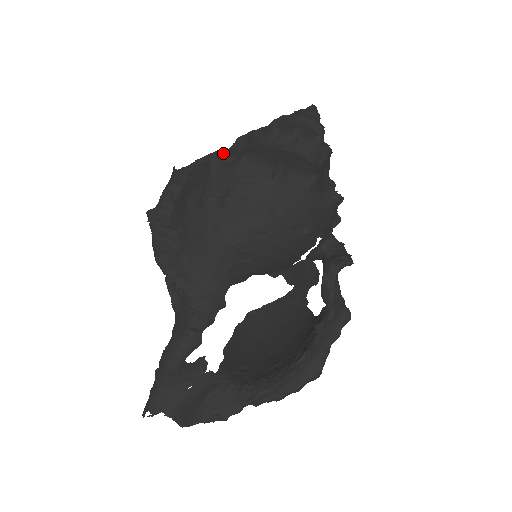
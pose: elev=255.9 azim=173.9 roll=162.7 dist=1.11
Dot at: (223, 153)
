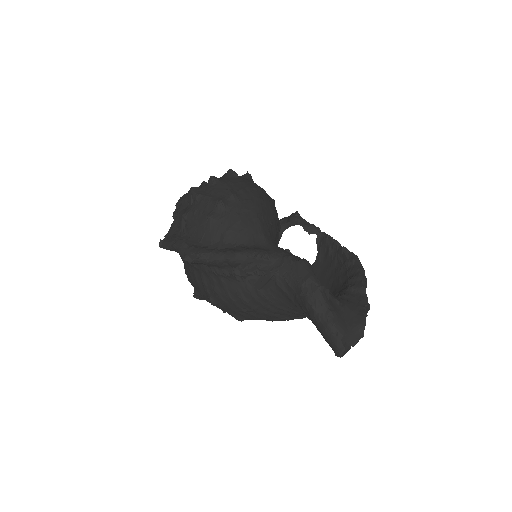
Dot at: (185, 209)
